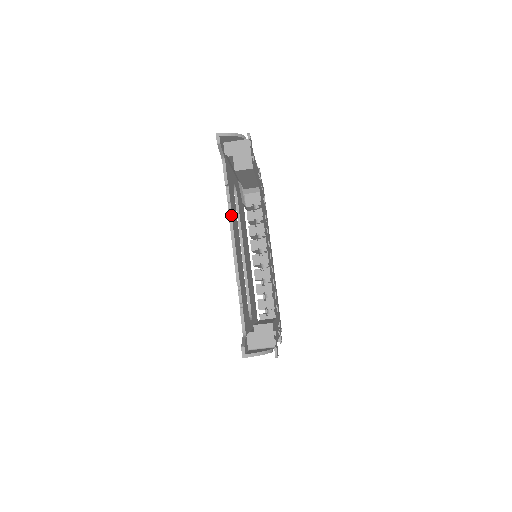
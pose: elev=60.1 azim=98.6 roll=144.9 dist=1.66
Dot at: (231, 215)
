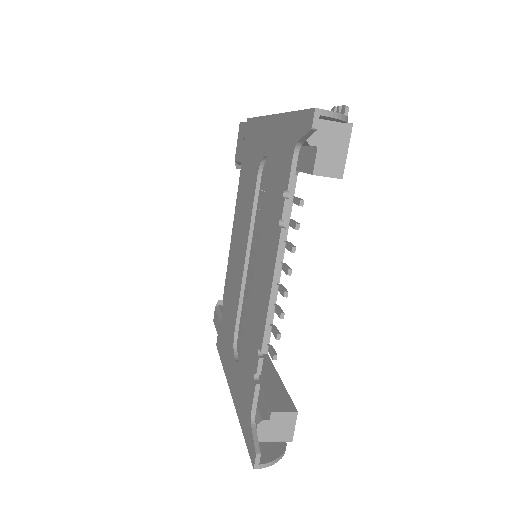
Dot at: (283, 244)
